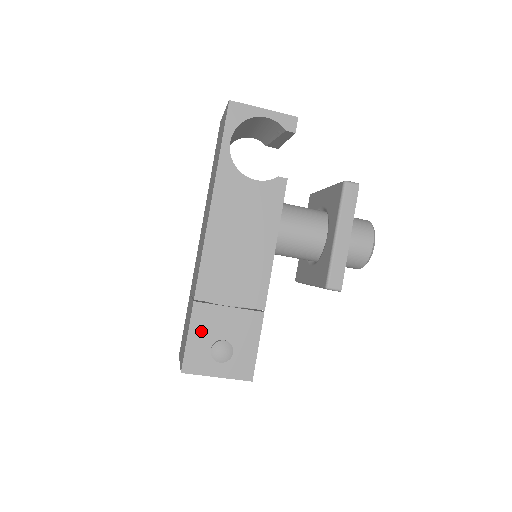
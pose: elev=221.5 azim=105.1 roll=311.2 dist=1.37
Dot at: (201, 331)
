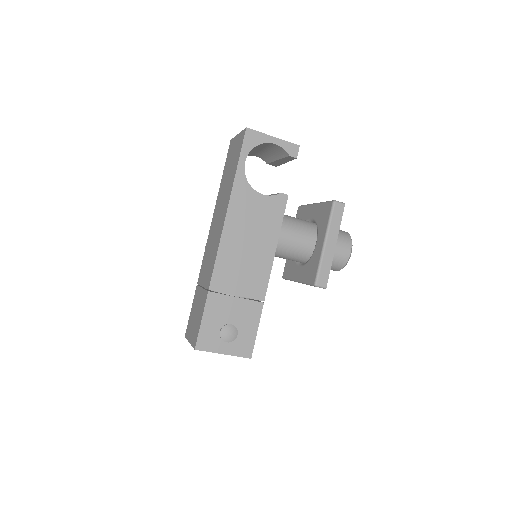
Dot at: (213, 316)
